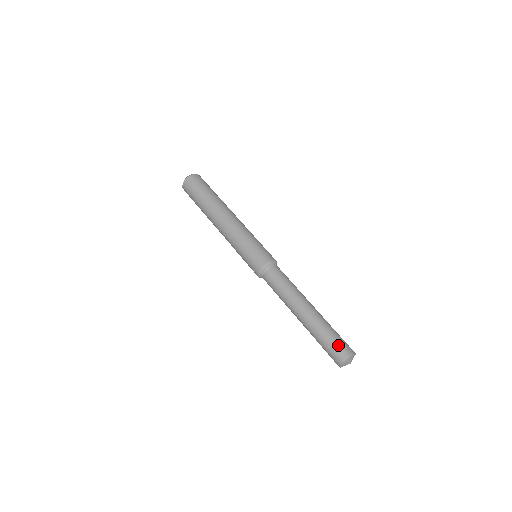
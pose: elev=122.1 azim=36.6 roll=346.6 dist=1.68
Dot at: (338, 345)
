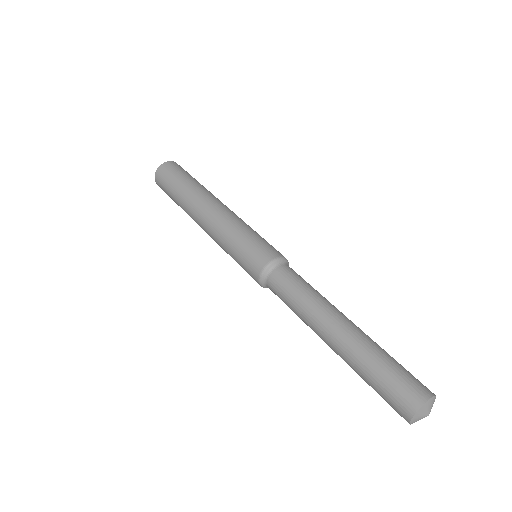
Dot at: (407, 377)
